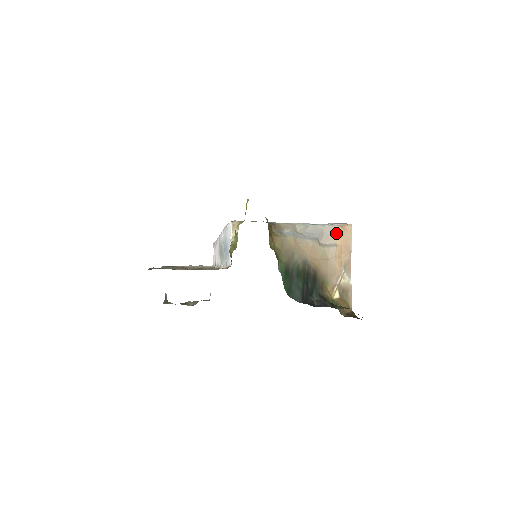
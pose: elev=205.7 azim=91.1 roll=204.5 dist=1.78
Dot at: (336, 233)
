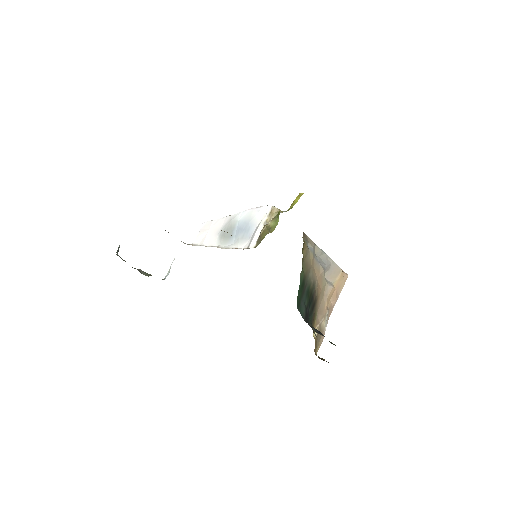
Dot at: (337, 274)
